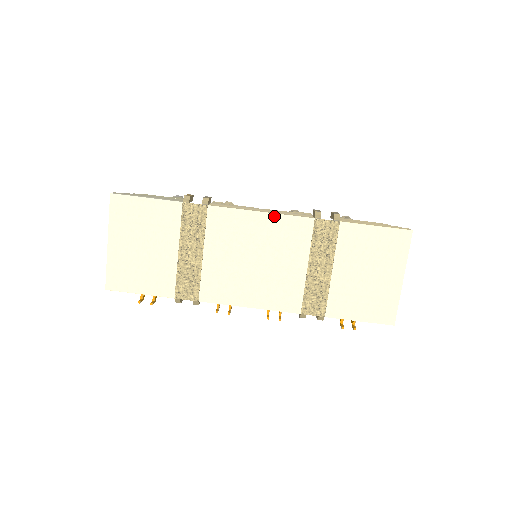
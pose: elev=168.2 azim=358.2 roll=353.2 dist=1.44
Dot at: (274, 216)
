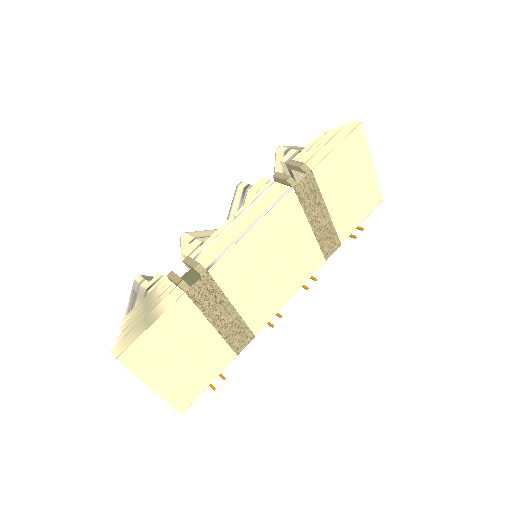
Dot at: (264, 220)
